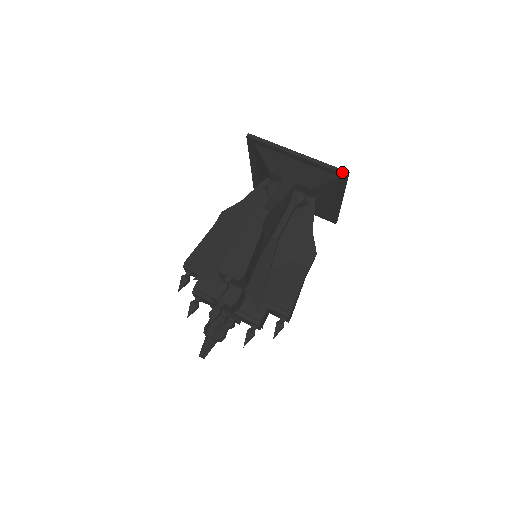
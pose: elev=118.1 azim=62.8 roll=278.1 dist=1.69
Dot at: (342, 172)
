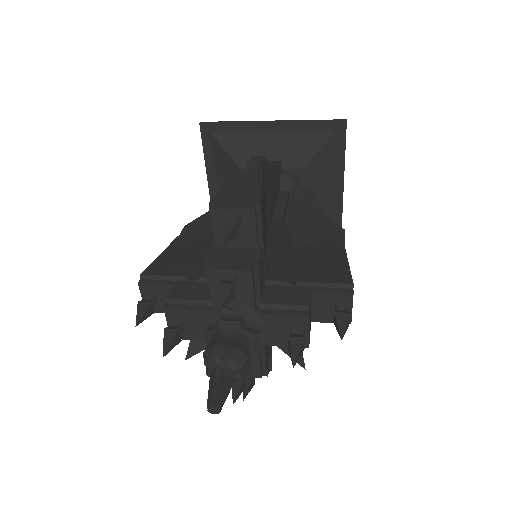
Dot at: (337, 120)
